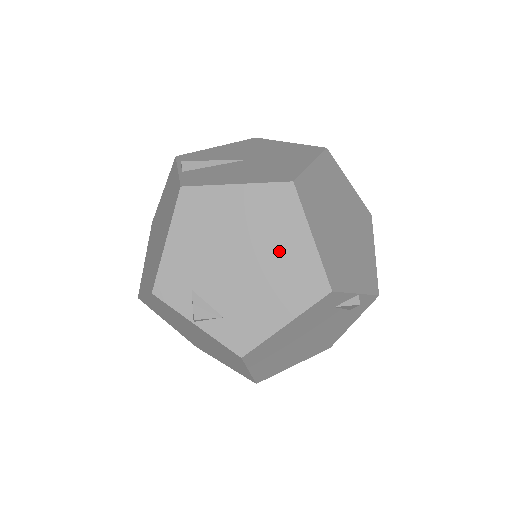
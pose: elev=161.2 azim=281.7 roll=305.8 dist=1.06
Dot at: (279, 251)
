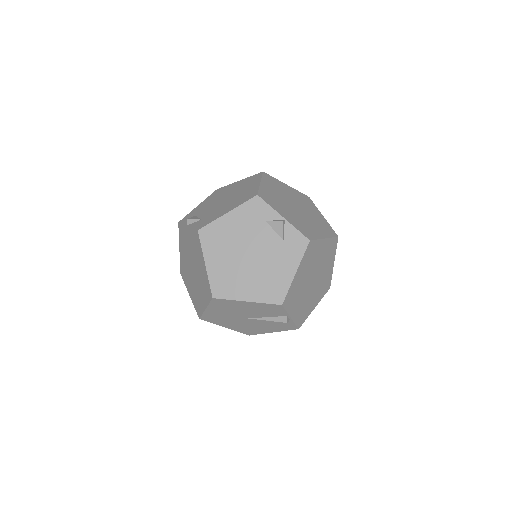
Dot at: (242, 192)
